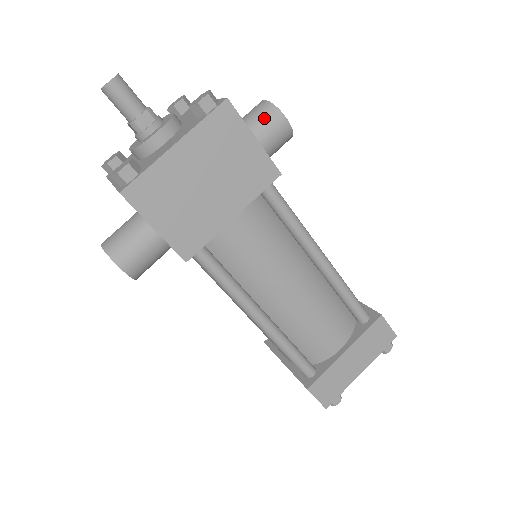
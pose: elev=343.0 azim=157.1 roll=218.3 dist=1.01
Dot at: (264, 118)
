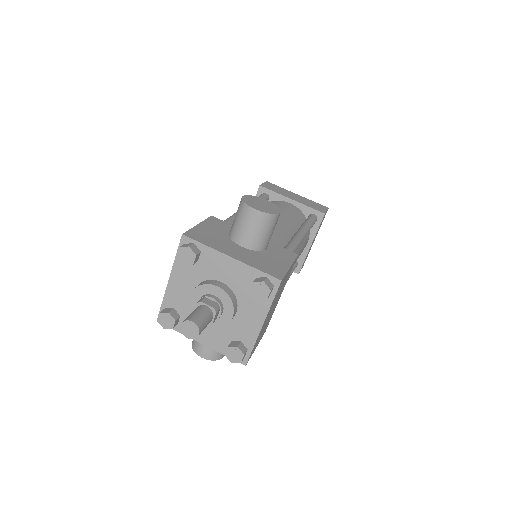
Dot at: (268, 228)
